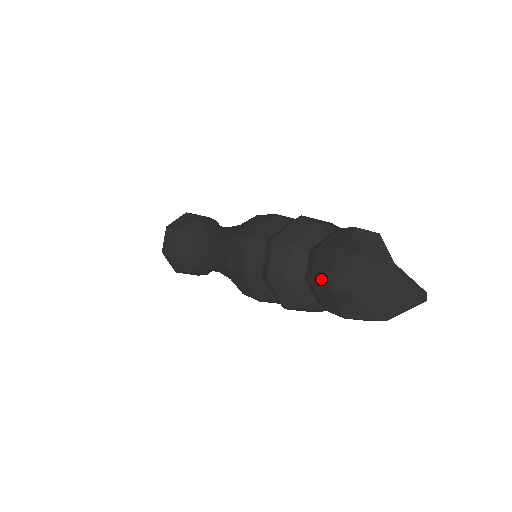
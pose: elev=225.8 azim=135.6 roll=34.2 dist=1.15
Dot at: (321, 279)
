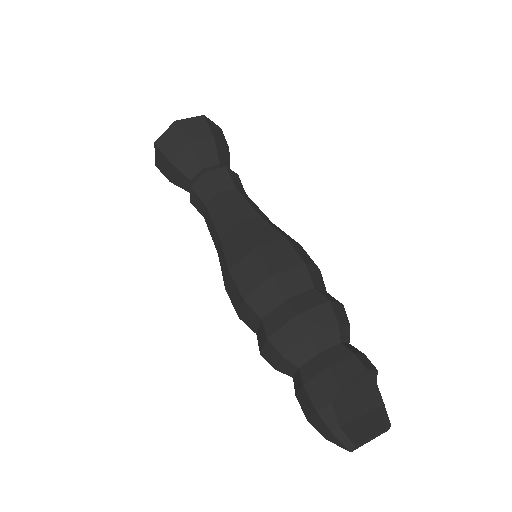
Dot at: (303, 408)
